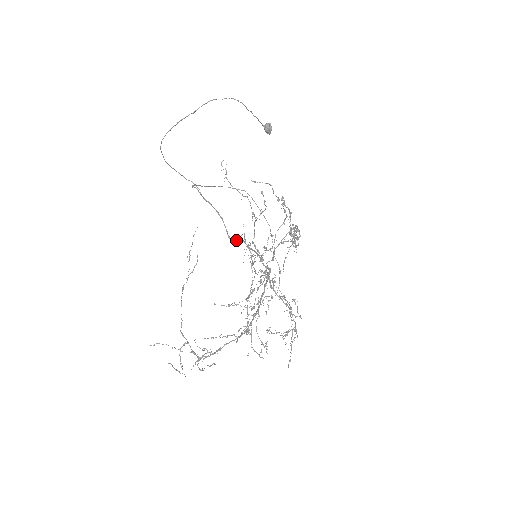
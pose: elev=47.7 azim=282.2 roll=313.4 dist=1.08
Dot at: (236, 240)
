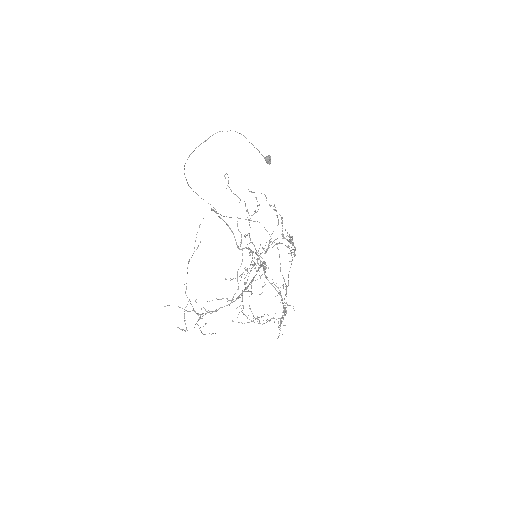
Dot at: occluded
